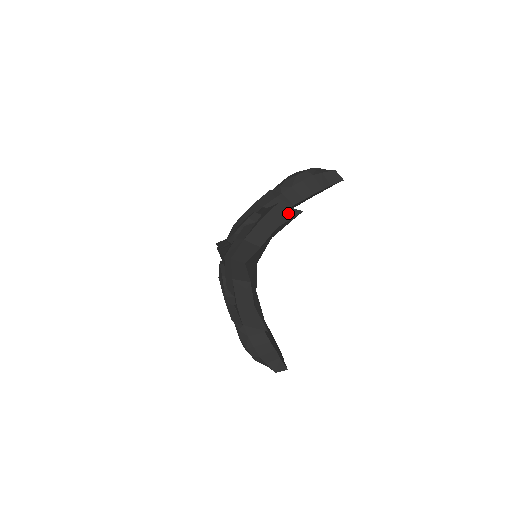
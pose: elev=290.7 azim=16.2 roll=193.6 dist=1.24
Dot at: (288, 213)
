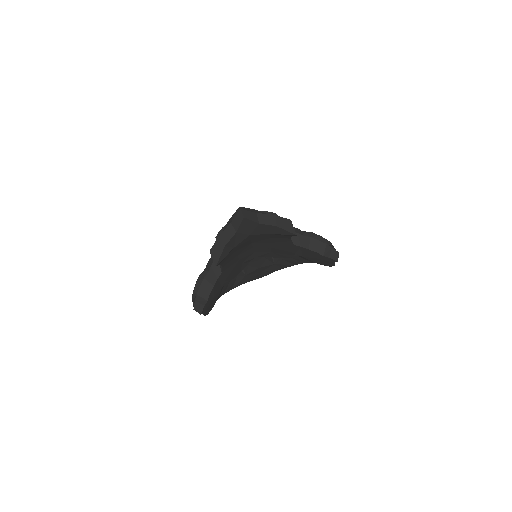
Dot at: (290, 228)
